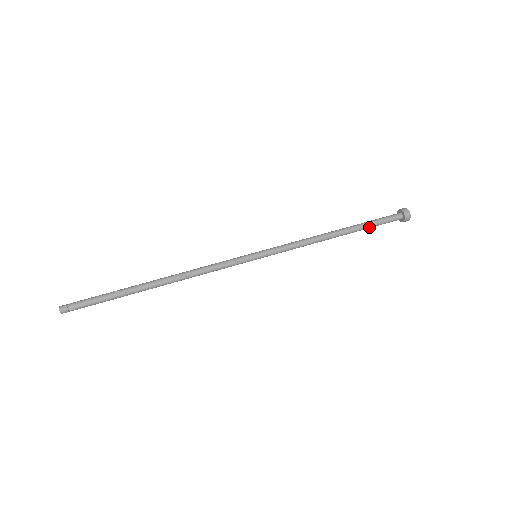
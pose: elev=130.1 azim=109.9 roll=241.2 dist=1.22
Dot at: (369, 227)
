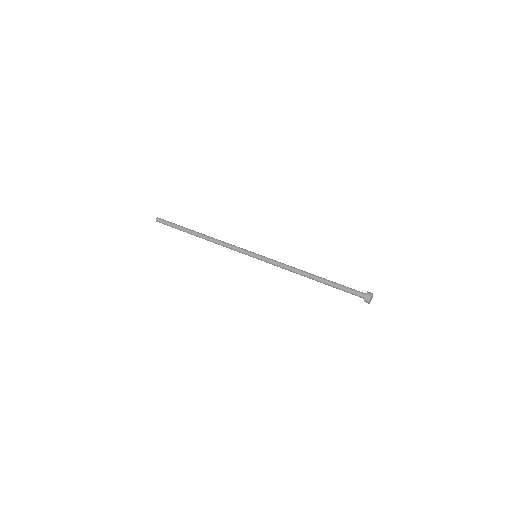
Dot at: (336, 288)
